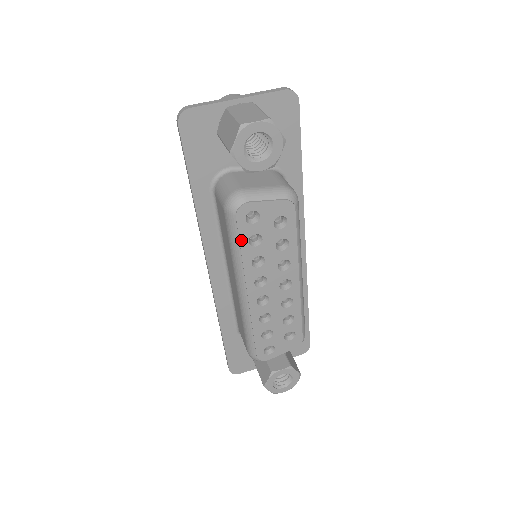
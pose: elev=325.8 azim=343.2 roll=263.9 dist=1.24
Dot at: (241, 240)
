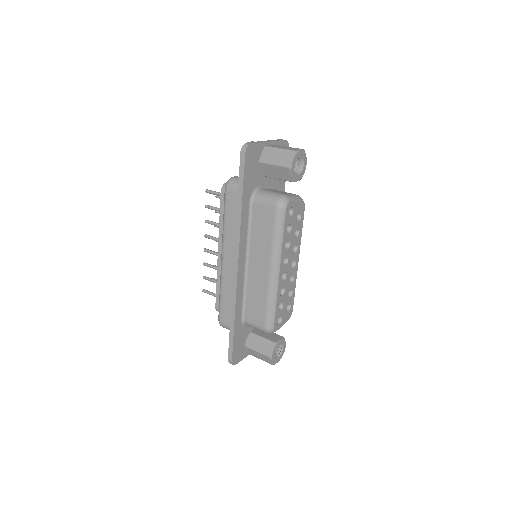
Dot at: (284, 228)
